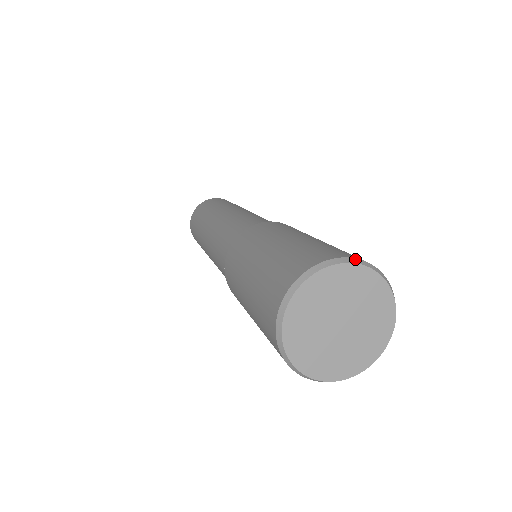
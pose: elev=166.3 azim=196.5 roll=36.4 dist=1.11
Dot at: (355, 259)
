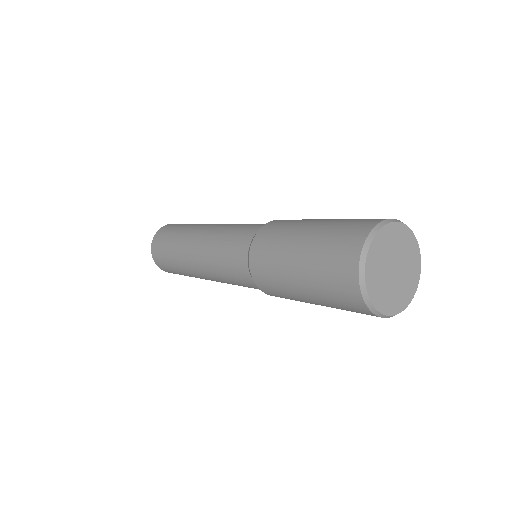
Dot at: (377, 226)
